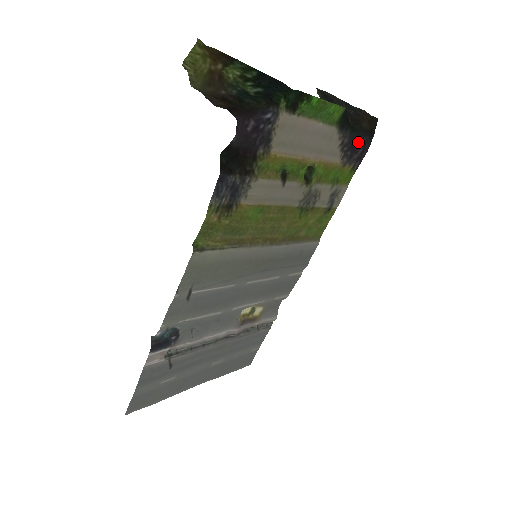
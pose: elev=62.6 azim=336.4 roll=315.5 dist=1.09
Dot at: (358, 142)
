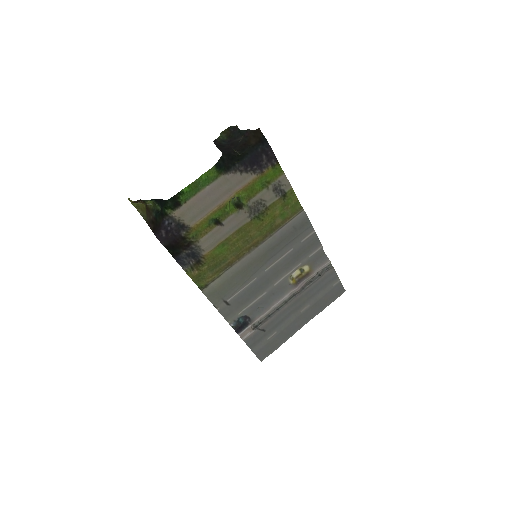
Dot at: (256, 156)
